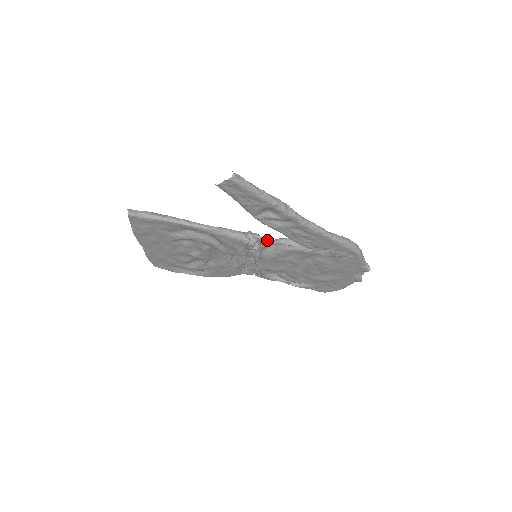
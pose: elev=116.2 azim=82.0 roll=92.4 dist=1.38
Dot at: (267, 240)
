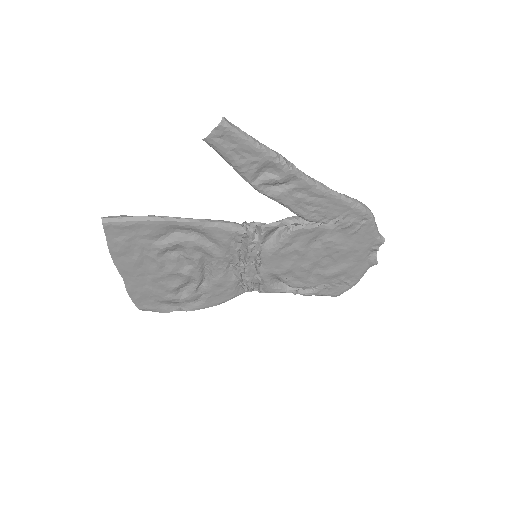
Dot at: (267, 224)
